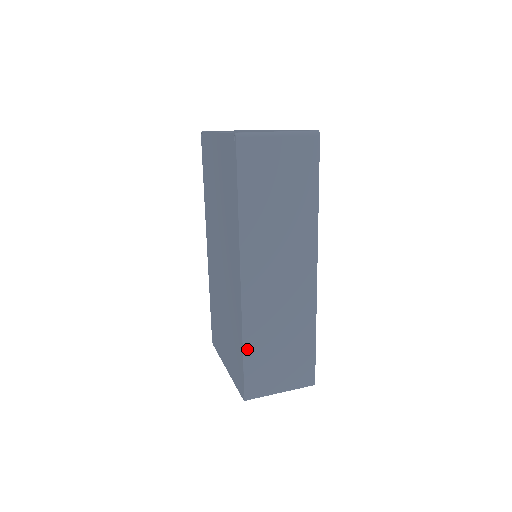
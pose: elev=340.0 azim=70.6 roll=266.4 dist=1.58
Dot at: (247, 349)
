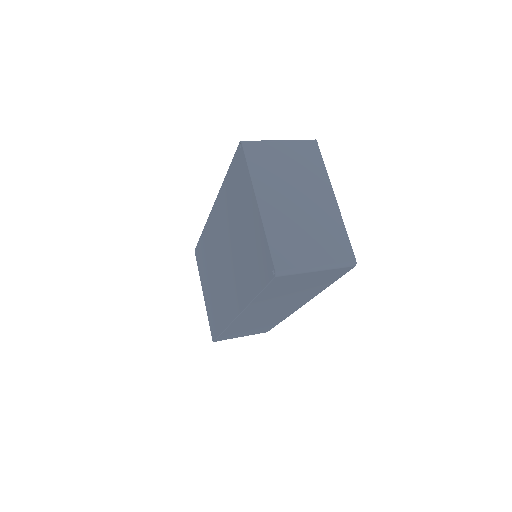
Dot at: (226, 332)
